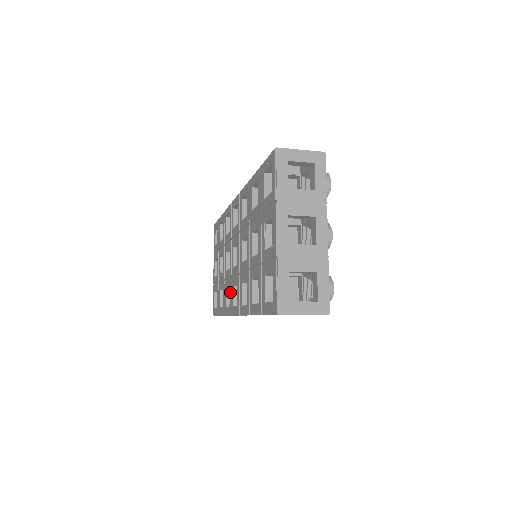
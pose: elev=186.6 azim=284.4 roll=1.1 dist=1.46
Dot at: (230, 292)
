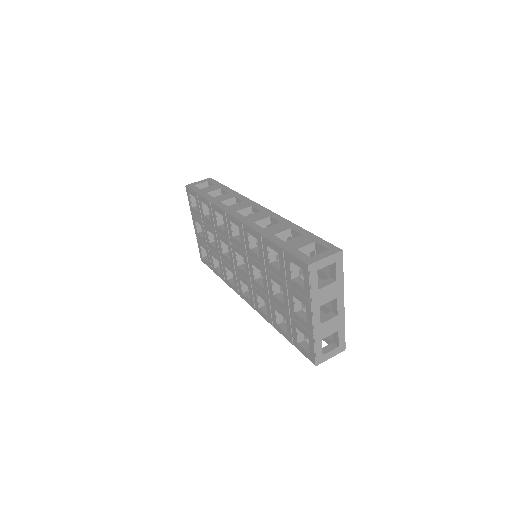
Dot at: (235, 279)
